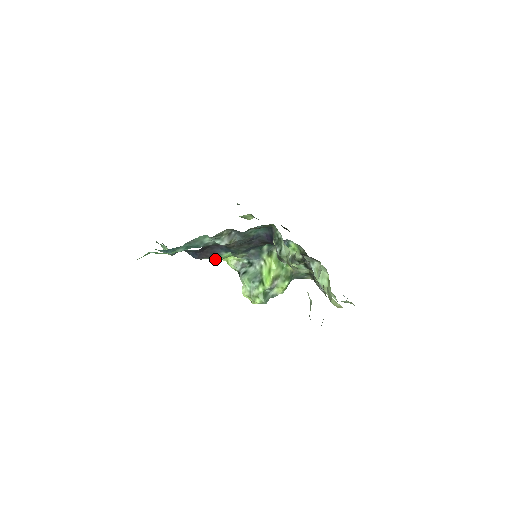
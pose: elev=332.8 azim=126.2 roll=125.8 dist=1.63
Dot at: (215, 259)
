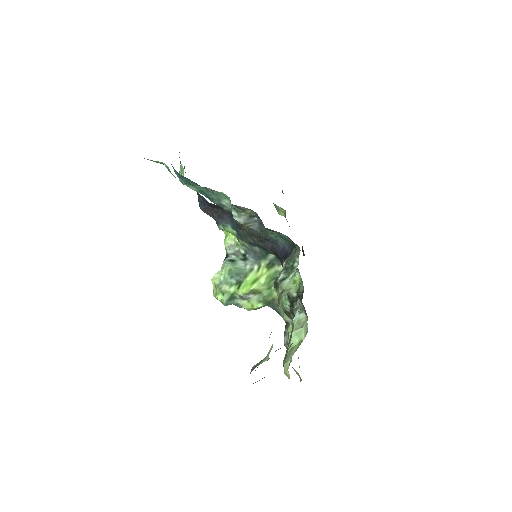
Dot at: (217, 224)
